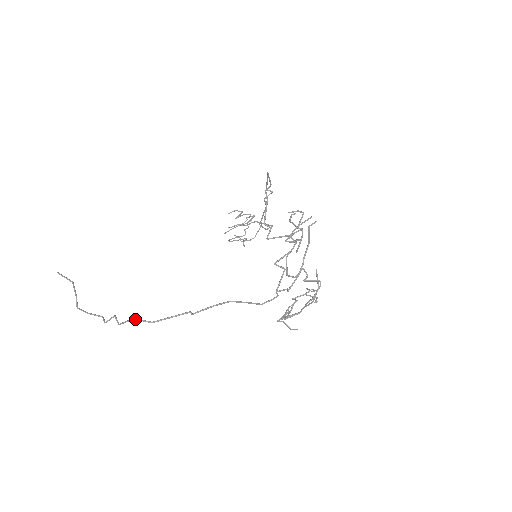
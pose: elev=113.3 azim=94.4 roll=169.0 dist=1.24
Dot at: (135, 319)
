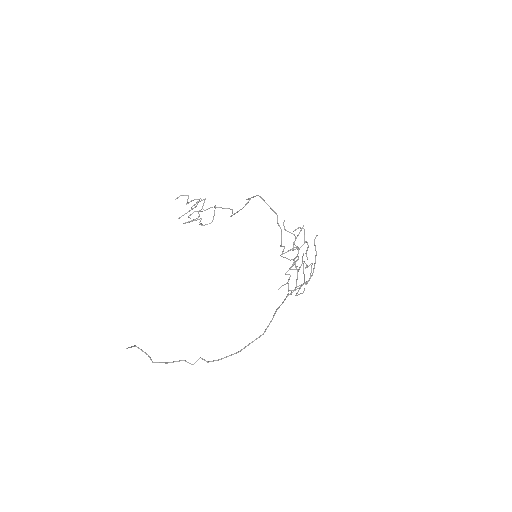
Dot at: (227, 356)
